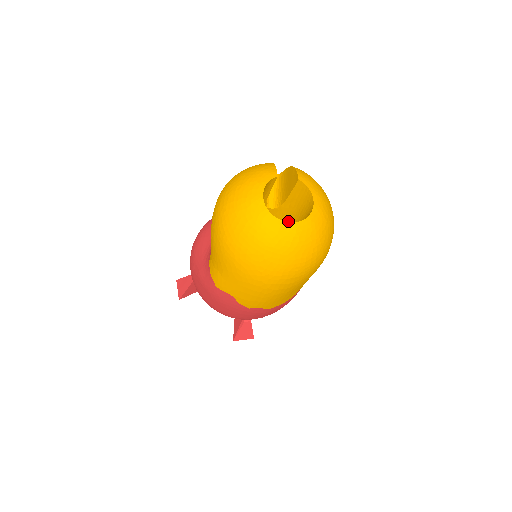
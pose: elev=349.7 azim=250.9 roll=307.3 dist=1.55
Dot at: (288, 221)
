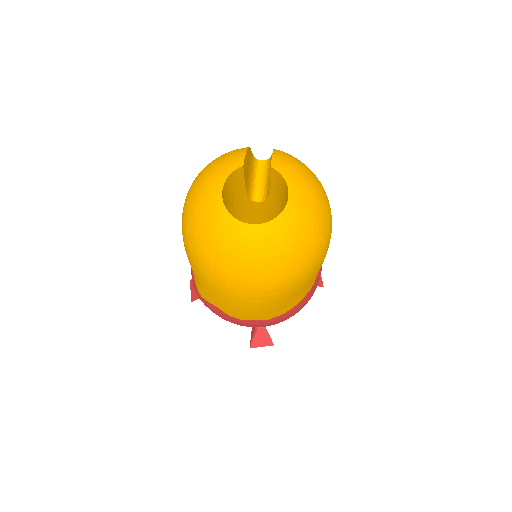
Dot at: occluded
